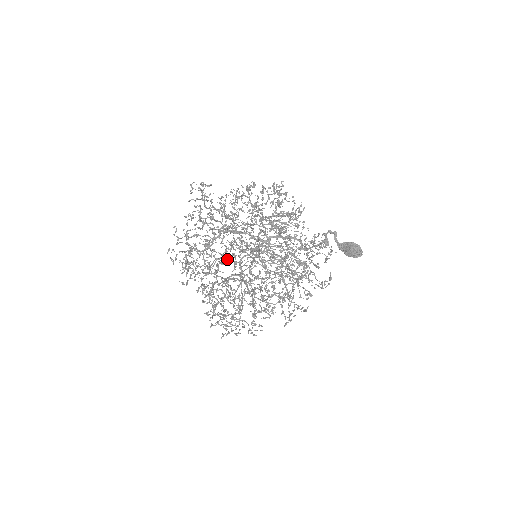
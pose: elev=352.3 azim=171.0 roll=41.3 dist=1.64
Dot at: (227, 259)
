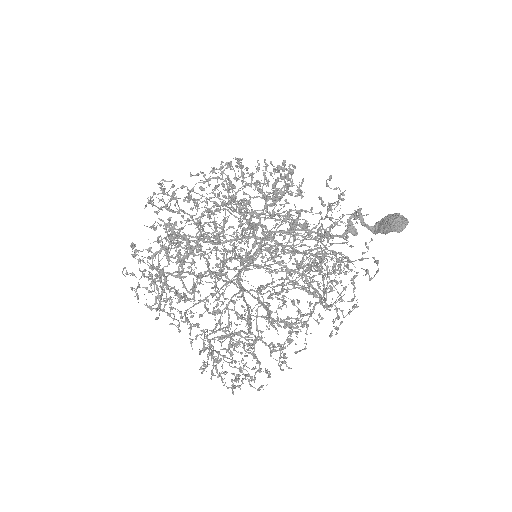
Dot at: (206, 242)
